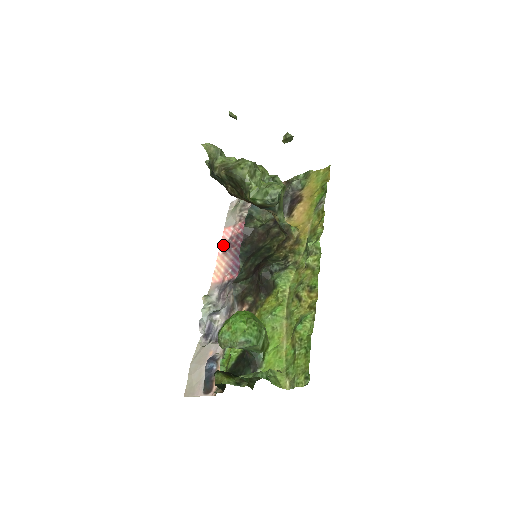
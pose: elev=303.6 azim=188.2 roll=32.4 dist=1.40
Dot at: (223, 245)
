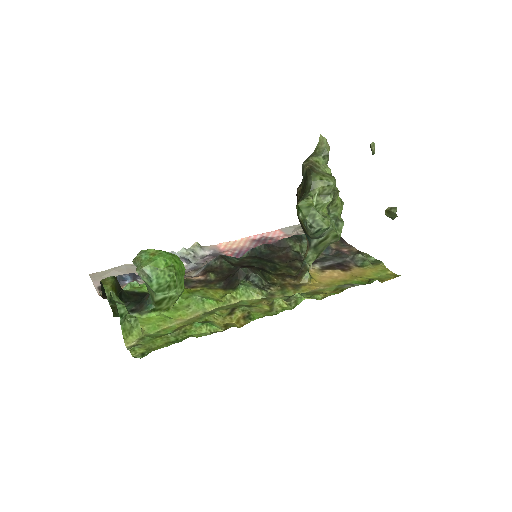
Dot at: (261, 236)
